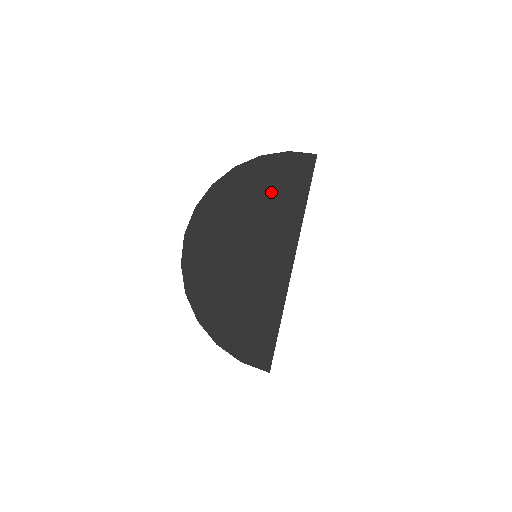
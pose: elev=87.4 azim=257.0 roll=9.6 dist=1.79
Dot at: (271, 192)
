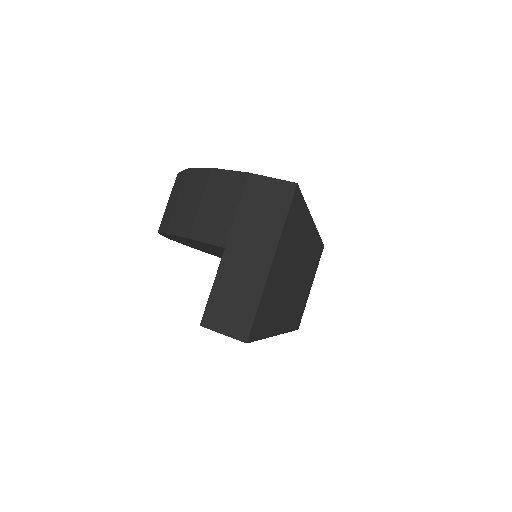
Dot at: occluded
